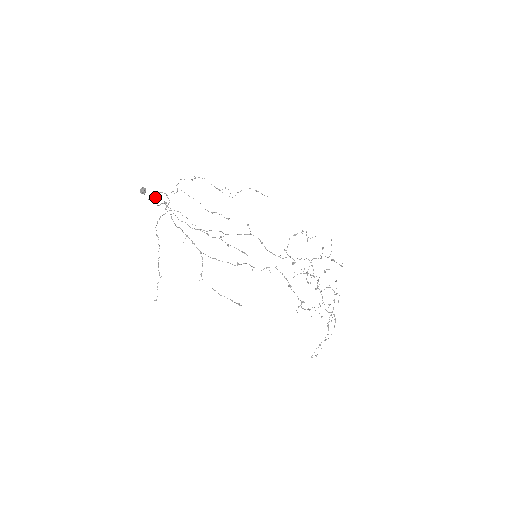
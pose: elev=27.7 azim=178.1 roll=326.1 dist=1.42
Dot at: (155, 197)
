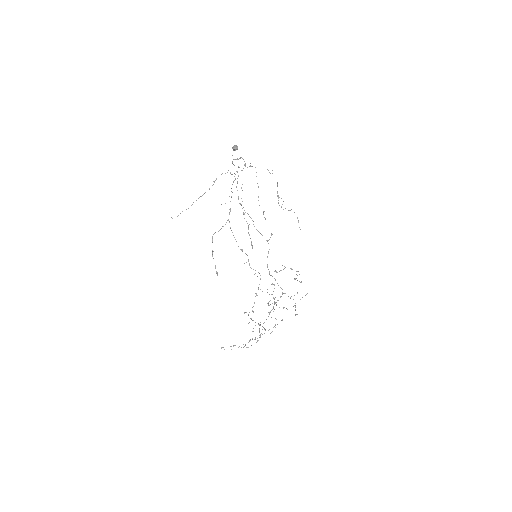
Dot at: (238, 159)
